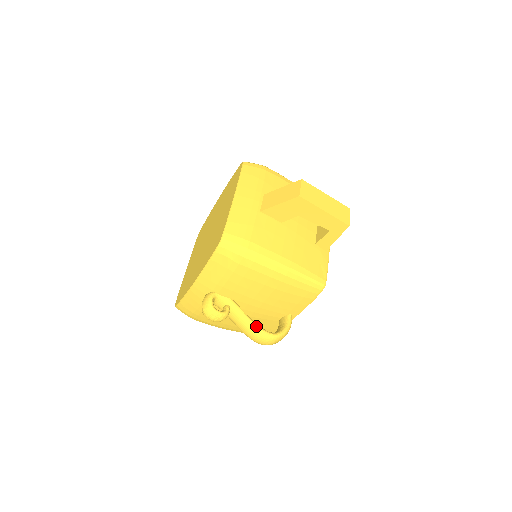
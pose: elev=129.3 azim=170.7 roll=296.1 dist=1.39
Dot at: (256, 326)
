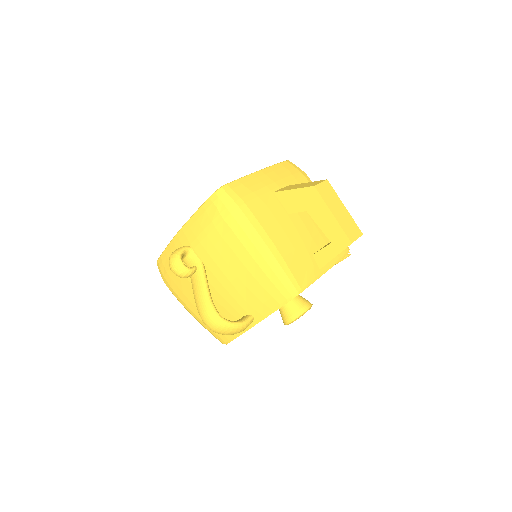
Dot at: (209, 298)
